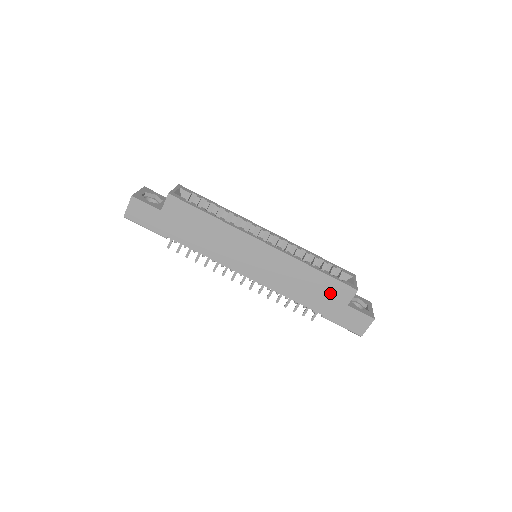
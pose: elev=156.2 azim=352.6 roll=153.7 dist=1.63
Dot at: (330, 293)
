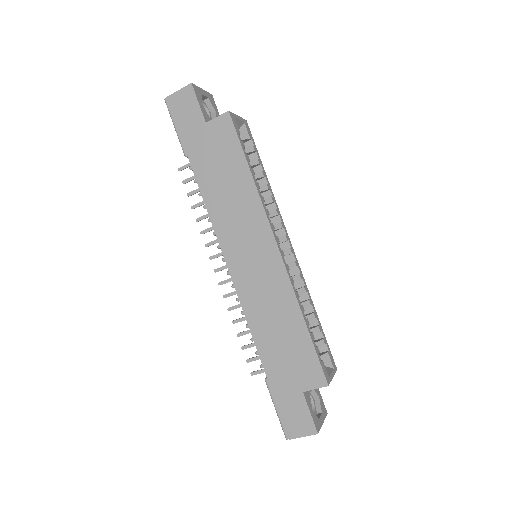
Dot at: (297, 362)
